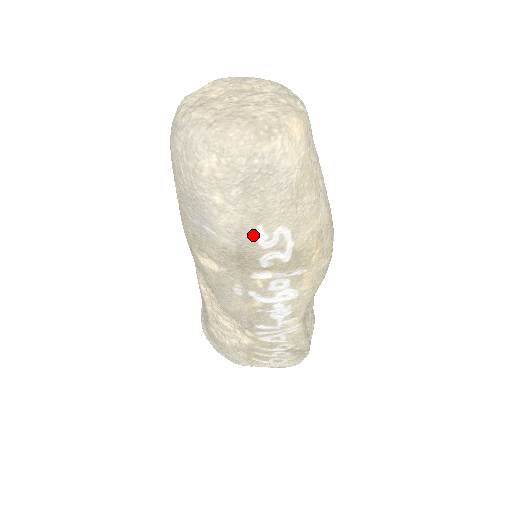
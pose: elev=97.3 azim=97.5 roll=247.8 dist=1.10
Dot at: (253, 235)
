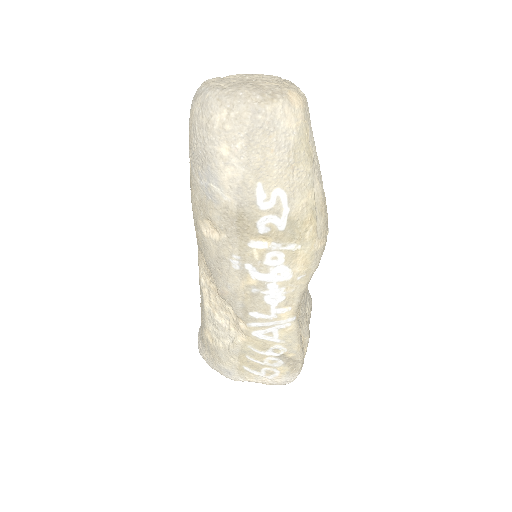
Dot at: (253, 192)
